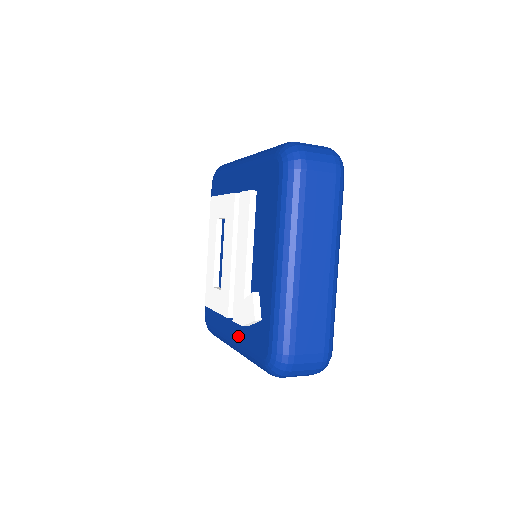
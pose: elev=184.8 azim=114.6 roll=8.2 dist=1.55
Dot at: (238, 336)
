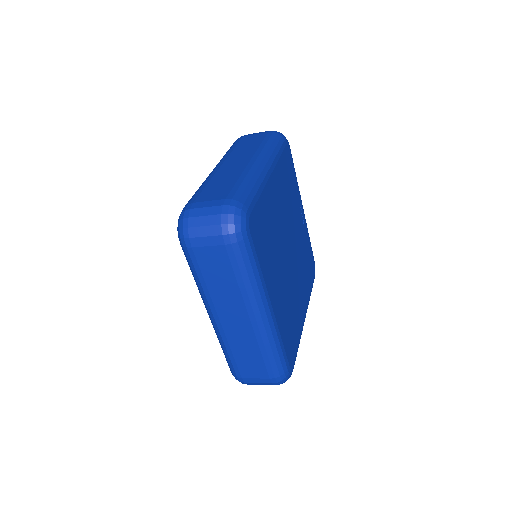
Dot at: occluded
